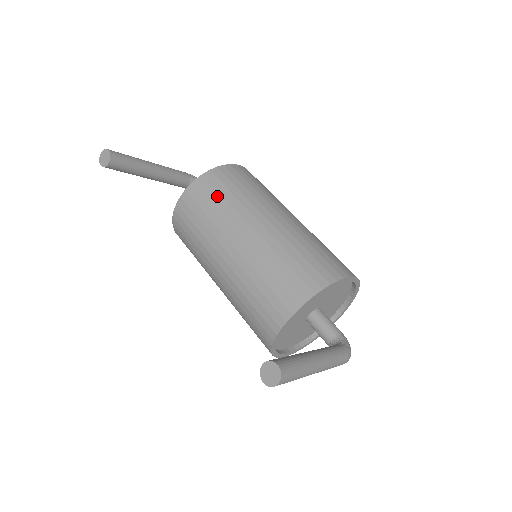
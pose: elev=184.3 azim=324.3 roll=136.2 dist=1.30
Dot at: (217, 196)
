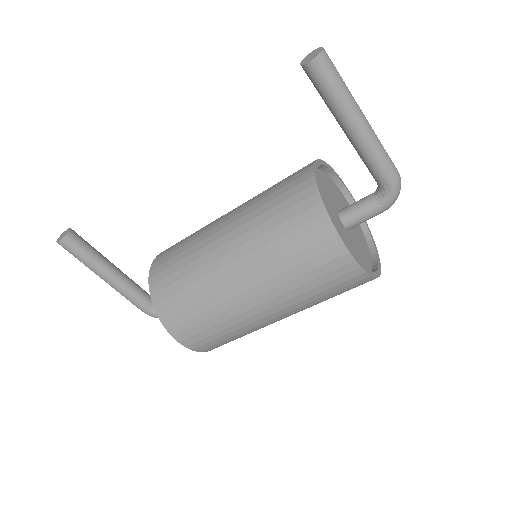
Dot at: occluded
